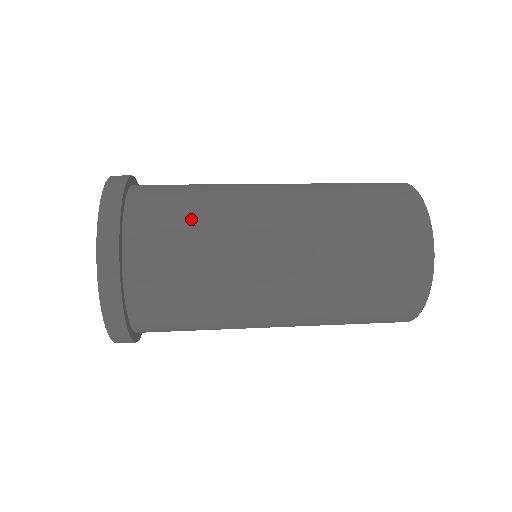
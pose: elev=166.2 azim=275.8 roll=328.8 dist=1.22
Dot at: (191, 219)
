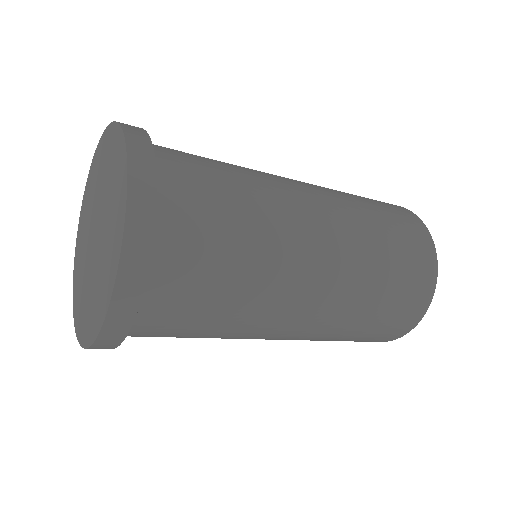
Dot at: occluded
